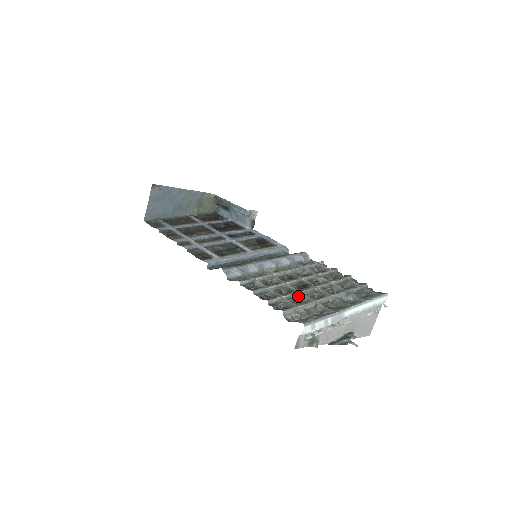
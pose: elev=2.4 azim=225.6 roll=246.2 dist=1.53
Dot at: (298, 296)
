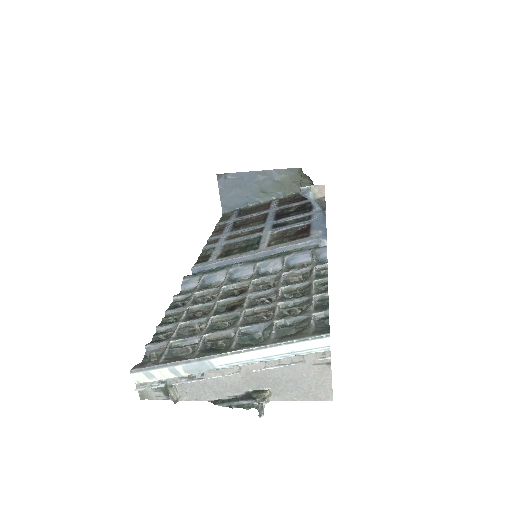
Dot at: (202, 323)
